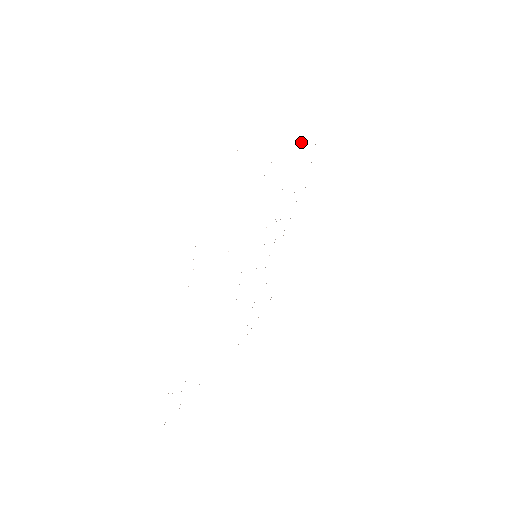
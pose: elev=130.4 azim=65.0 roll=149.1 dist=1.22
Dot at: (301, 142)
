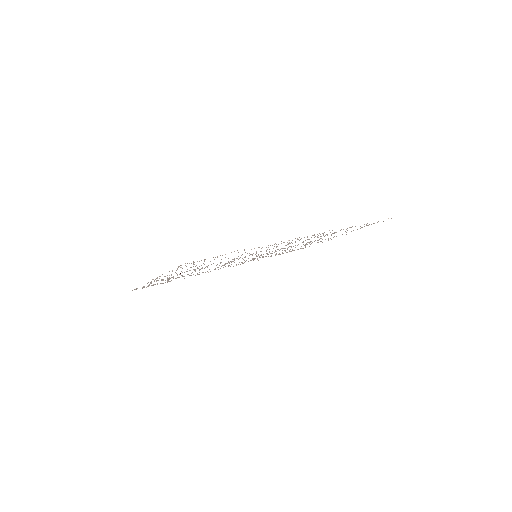
Dot at: occluded
